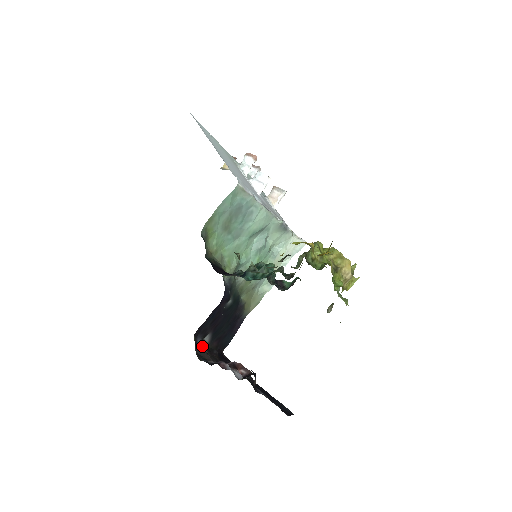
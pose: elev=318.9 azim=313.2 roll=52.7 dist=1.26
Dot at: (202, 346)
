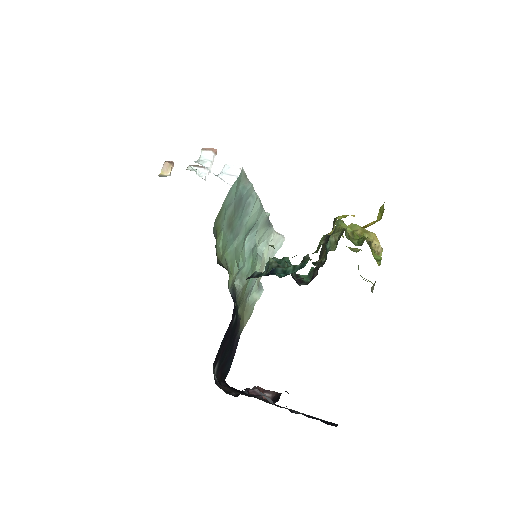
Dot at: (216, 378)
